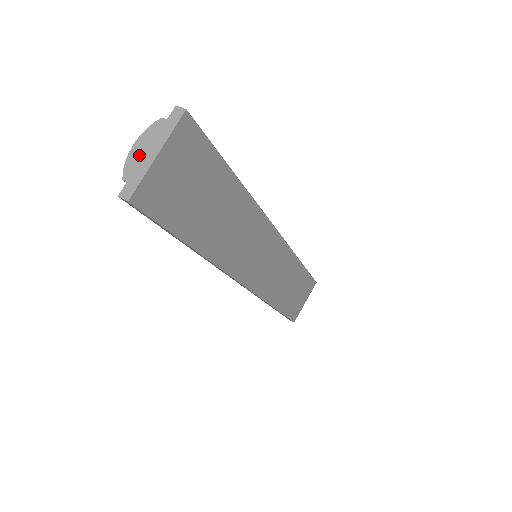
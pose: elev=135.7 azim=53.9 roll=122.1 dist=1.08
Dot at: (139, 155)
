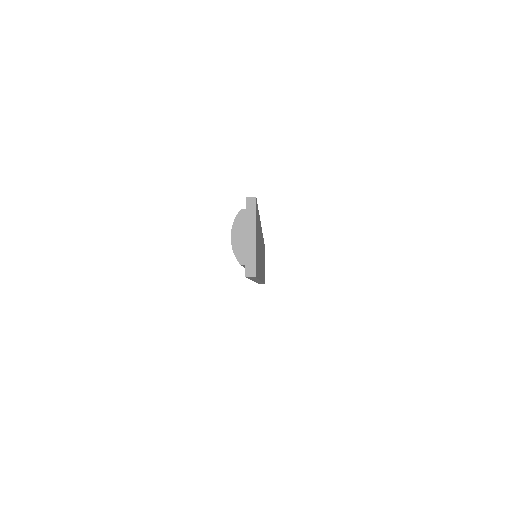
Dot at: (241, 242)
